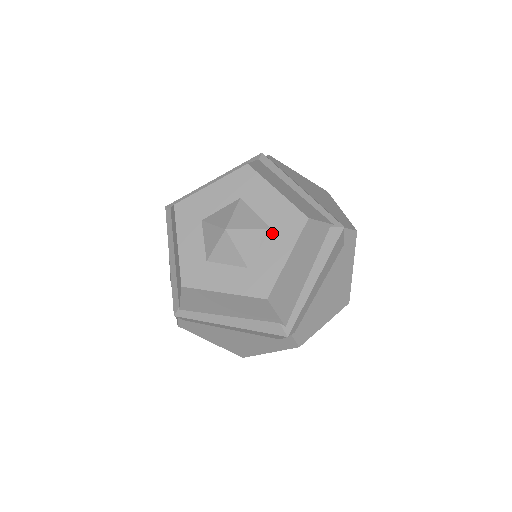
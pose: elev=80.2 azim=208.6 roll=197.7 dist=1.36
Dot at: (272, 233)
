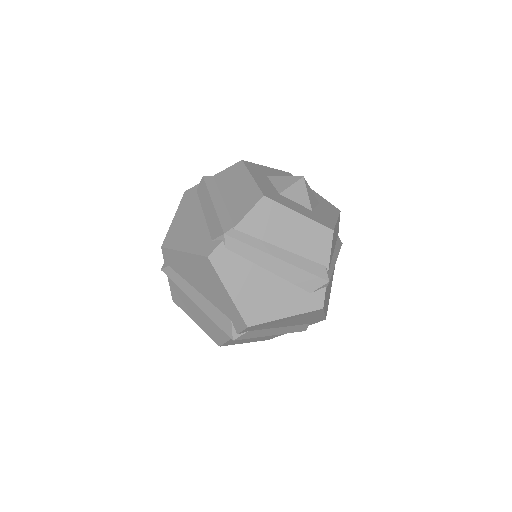
Dot at: (321, 205)
